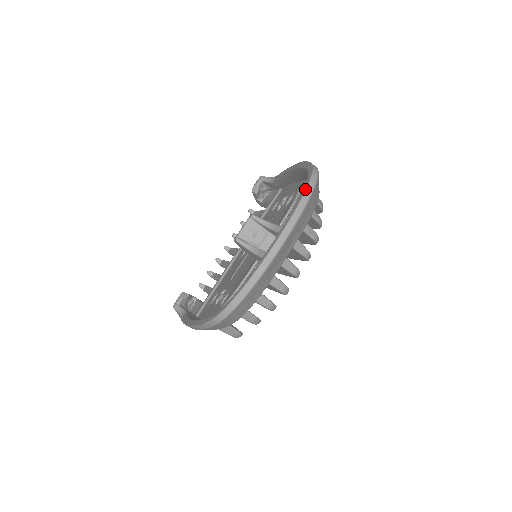
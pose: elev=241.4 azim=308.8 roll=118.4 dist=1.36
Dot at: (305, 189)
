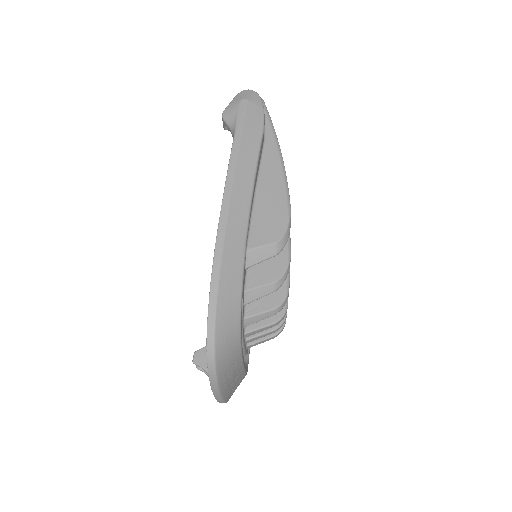
Dot at: occluded
